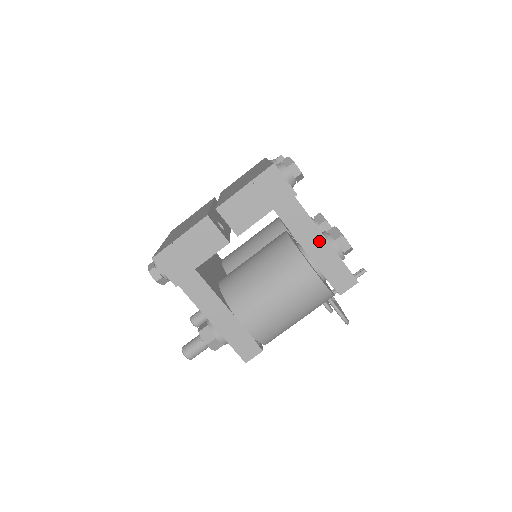
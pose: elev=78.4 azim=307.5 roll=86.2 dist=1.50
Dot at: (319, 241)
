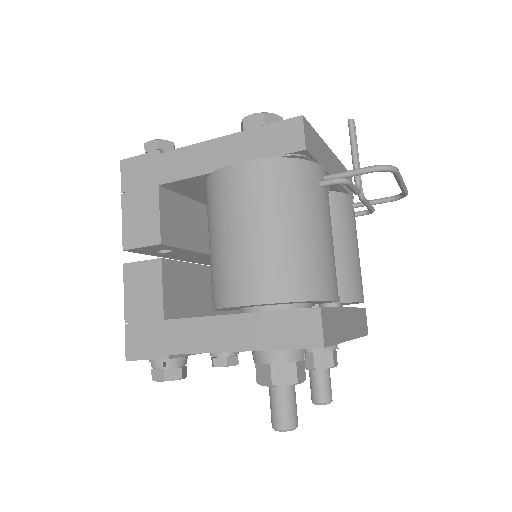
Dot at: (221, 147)
